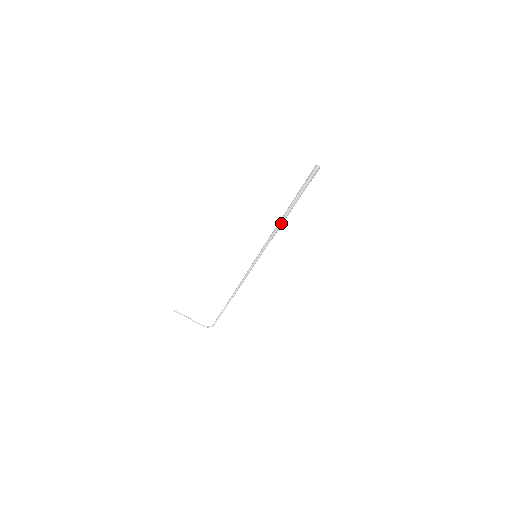
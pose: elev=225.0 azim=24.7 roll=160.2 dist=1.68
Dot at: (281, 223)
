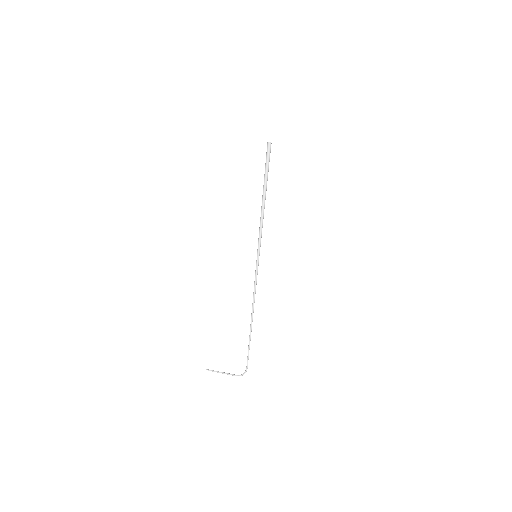
Dot at: (263, 208)
